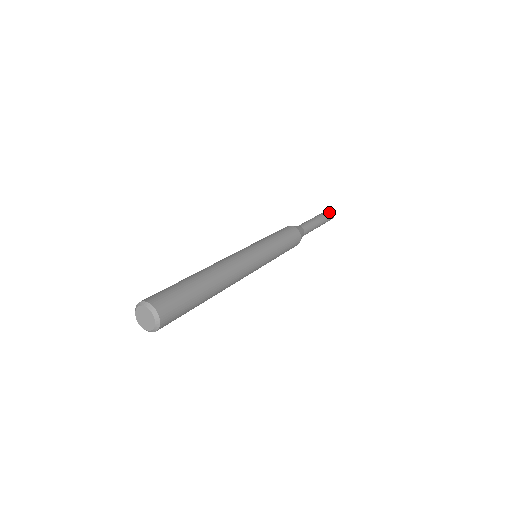
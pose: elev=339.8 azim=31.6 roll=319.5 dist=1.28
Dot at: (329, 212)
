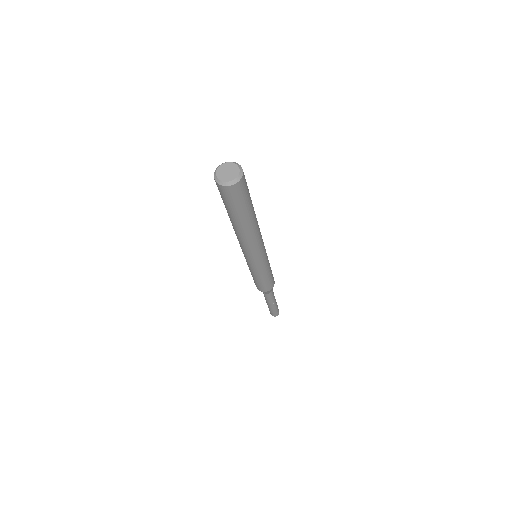
Dot at: occluded
